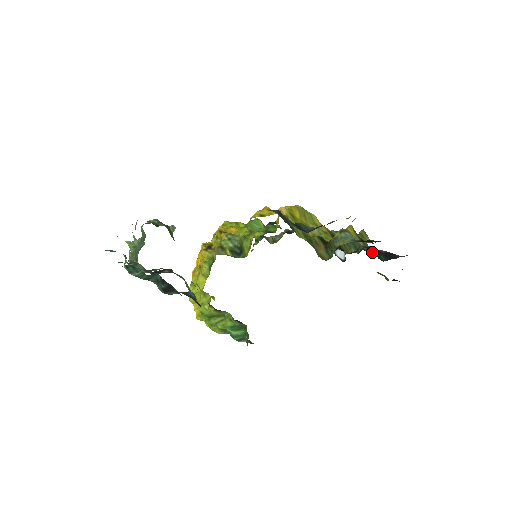
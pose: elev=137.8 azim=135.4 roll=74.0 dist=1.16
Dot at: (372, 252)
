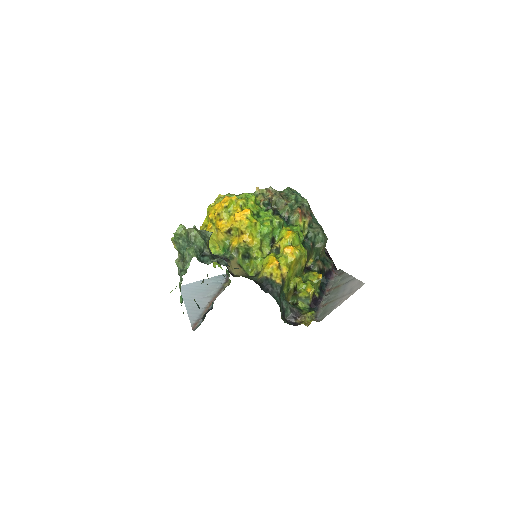
Dot at: occluded
